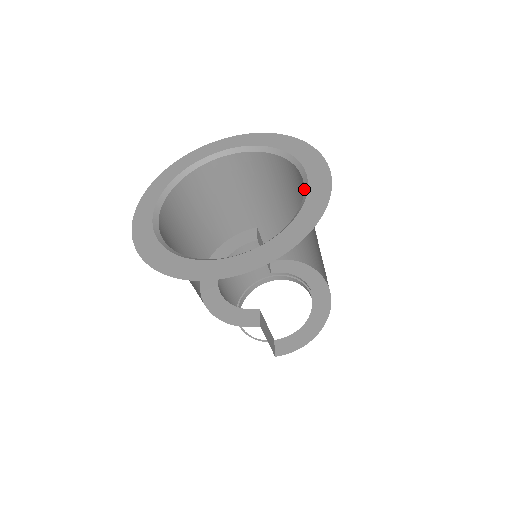
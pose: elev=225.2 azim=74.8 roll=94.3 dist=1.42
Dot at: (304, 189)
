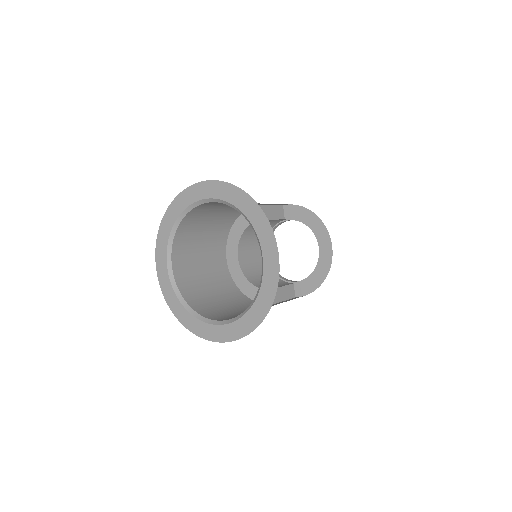
Dot at: (262, 263)
